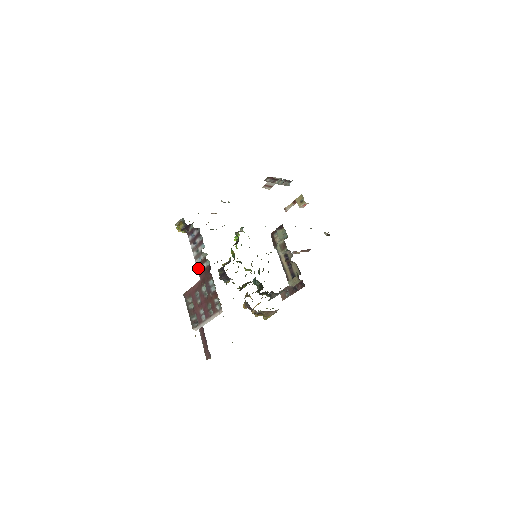
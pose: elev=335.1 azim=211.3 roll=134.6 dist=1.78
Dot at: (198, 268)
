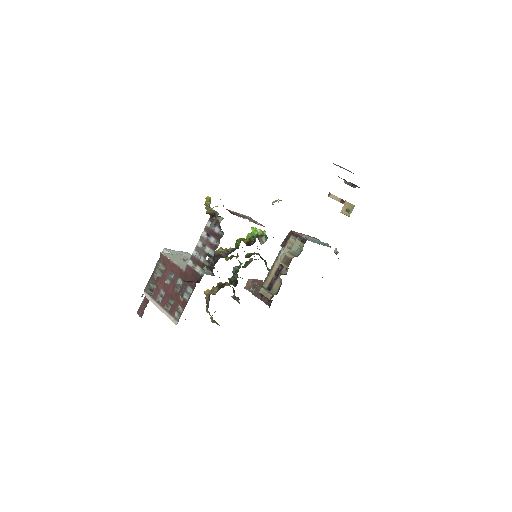
Dot at: (191, 260)
